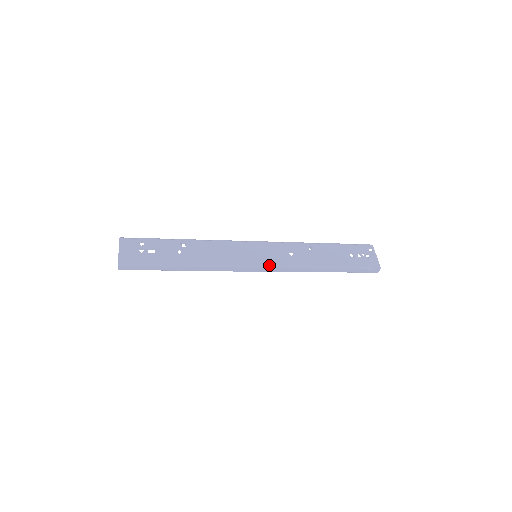
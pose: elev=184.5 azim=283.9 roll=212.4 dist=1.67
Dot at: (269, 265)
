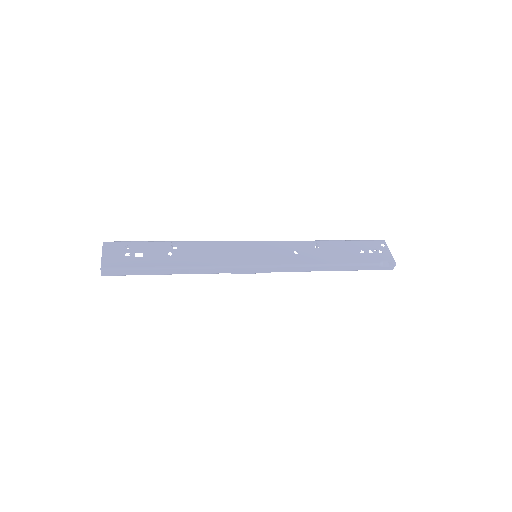
Dot at: (271, 264)
